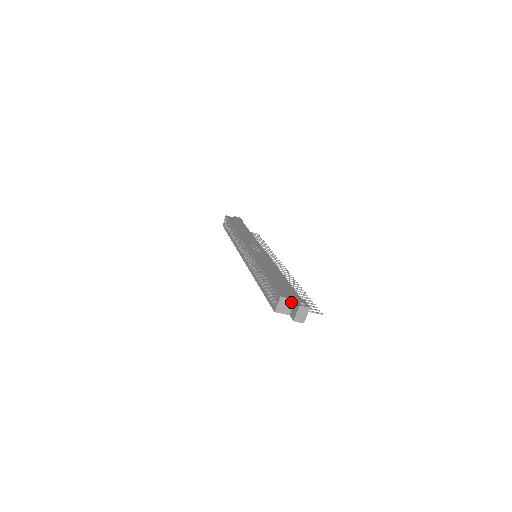
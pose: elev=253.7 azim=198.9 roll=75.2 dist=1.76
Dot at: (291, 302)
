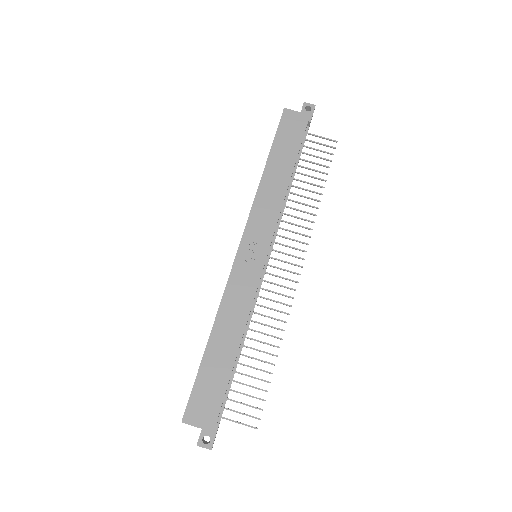
Dot at: (198, 427)
